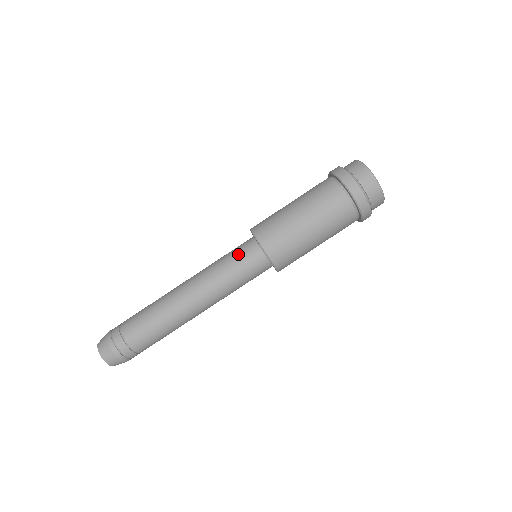
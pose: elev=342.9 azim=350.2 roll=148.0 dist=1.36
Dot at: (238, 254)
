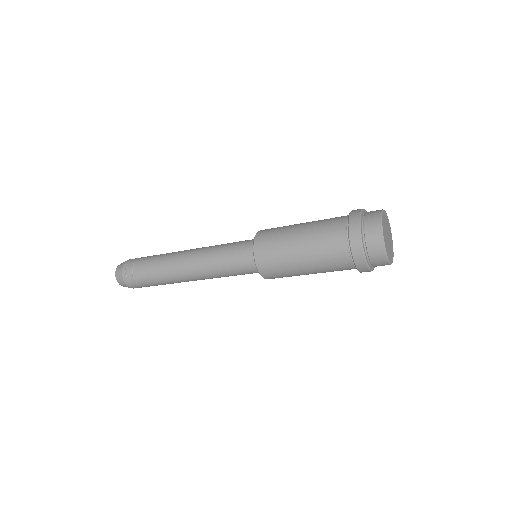
Dot at: (237, 256)
